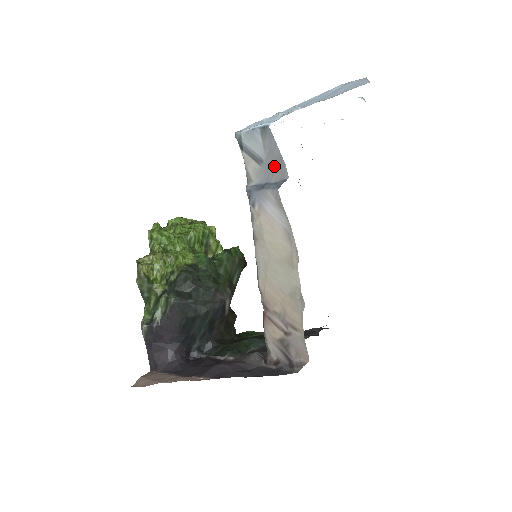
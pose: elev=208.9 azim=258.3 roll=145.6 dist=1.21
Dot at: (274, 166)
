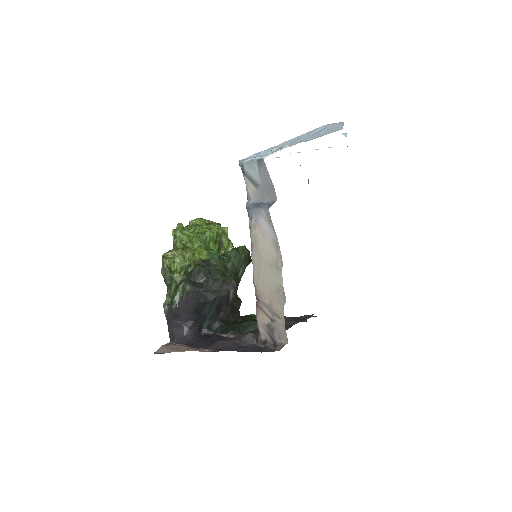
Dot at: (267, 190)
